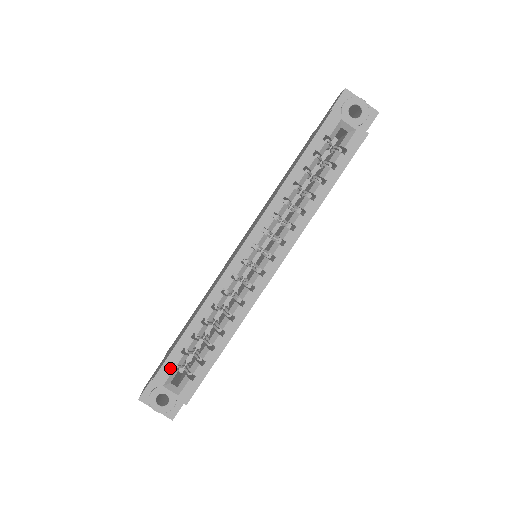
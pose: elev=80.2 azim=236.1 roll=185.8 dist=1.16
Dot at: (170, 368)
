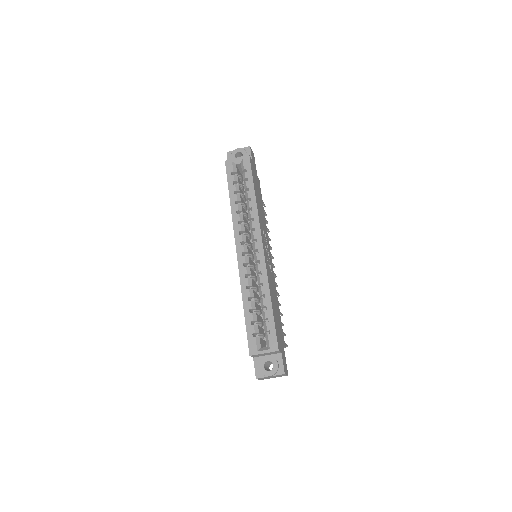
Dot at: (253, 338)
